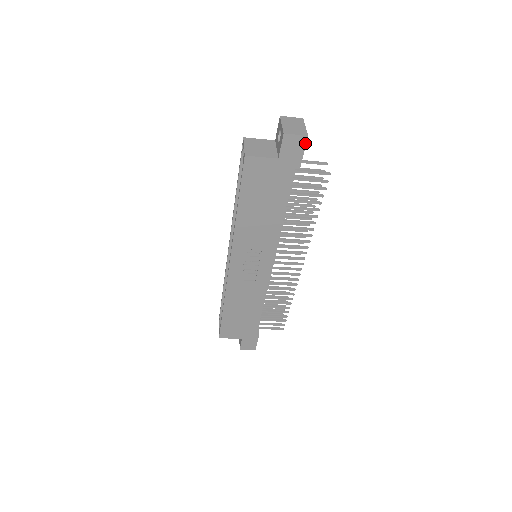
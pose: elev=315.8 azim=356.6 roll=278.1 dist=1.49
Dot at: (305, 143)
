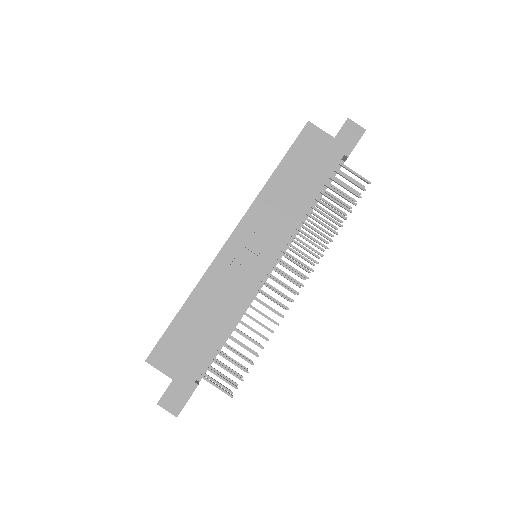
Dot at: (361, 135)
